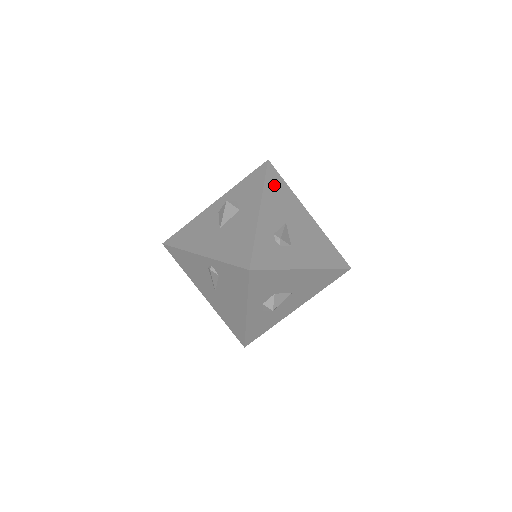
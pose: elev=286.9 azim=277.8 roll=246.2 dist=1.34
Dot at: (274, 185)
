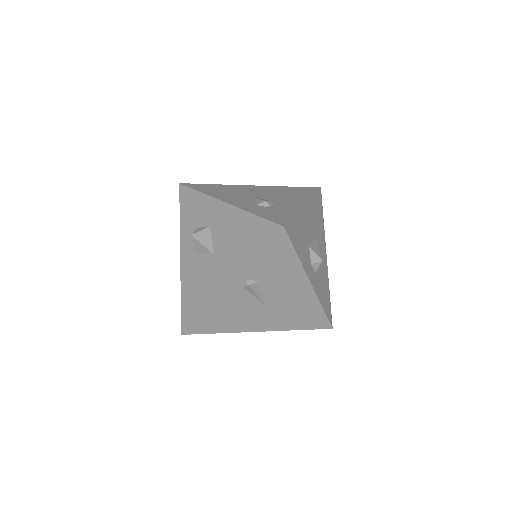
Dot at: (207, 189)
